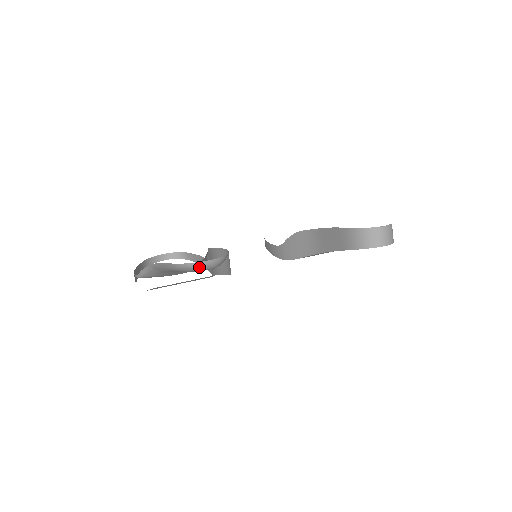
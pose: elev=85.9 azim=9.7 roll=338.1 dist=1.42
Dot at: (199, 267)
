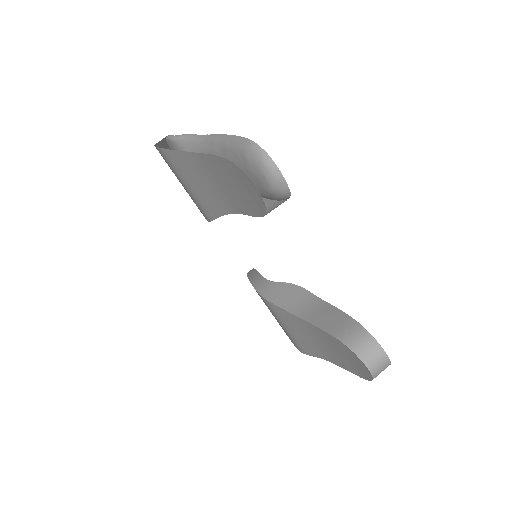
Dot at: (268, 167)
